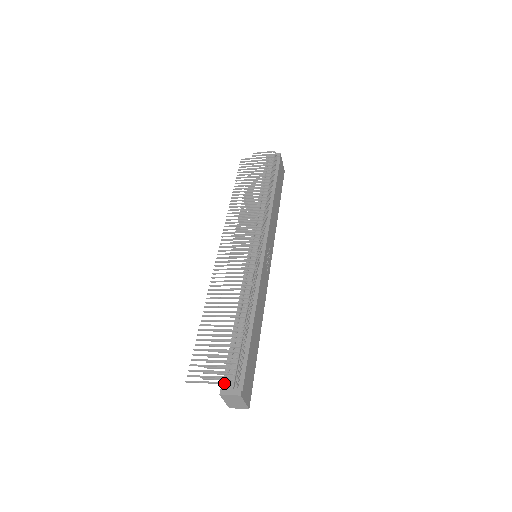
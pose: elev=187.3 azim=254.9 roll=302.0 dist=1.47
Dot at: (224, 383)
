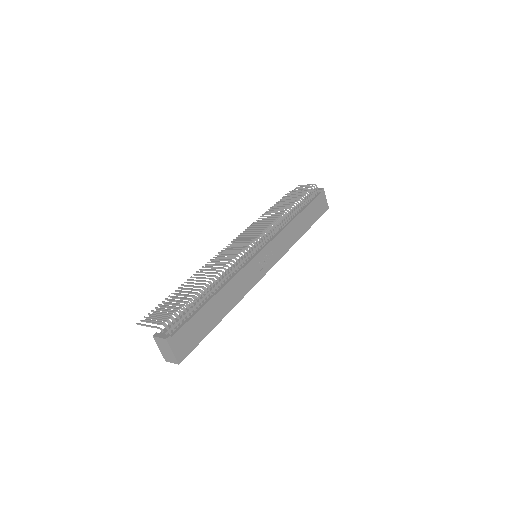
Dot at: (160, 328)
